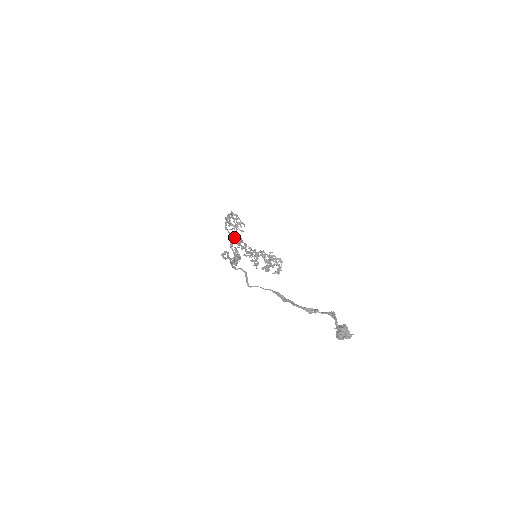
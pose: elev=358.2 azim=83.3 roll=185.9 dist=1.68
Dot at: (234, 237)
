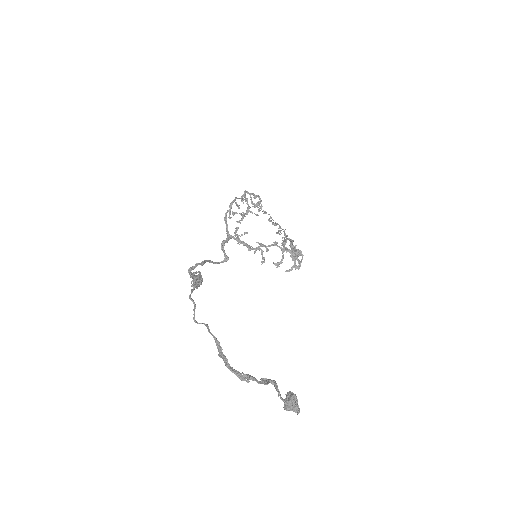
Dot at: (237, 228)
